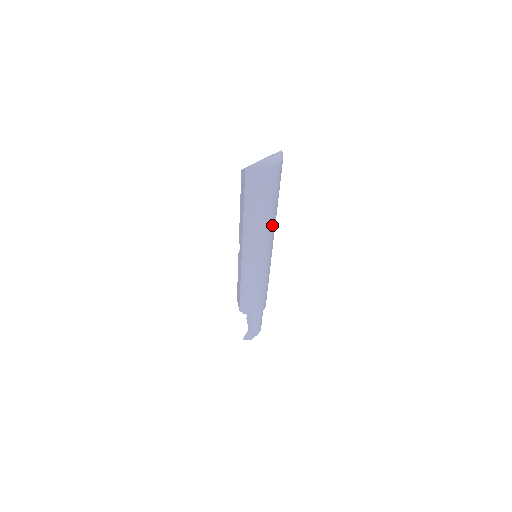
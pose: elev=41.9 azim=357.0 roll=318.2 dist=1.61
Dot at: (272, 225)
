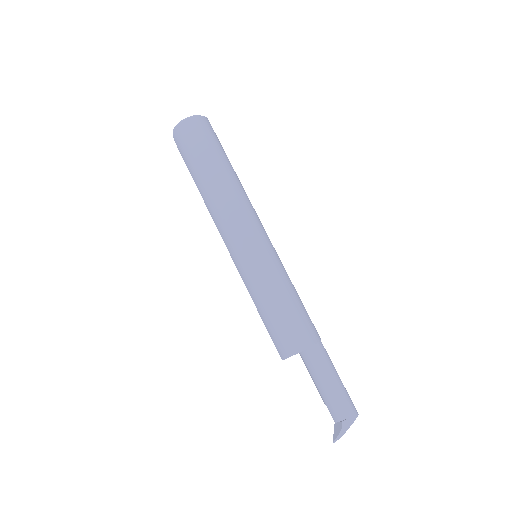
Dot at: (232, 188)
